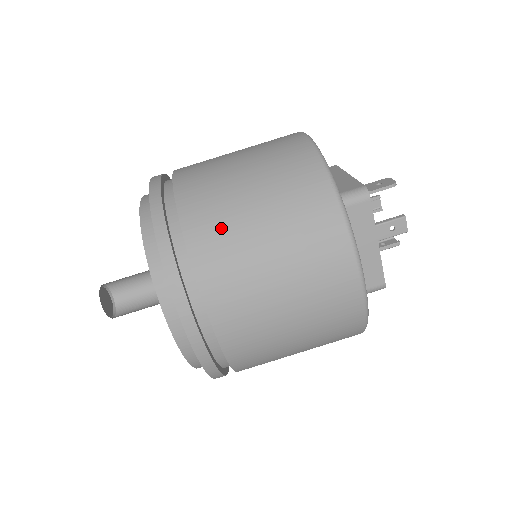
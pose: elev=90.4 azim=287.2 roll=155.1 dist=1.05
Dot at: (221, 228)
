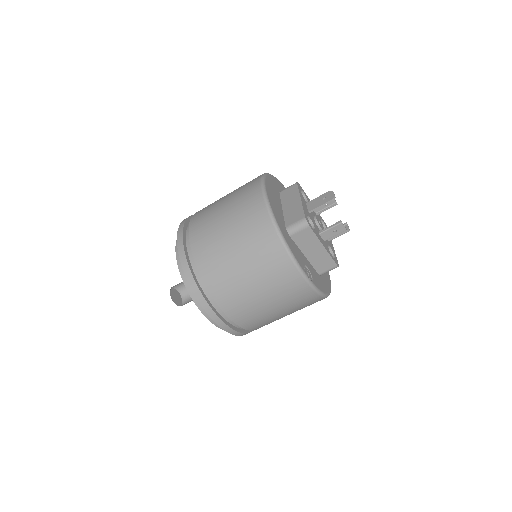
Dot at: (220, 269)
